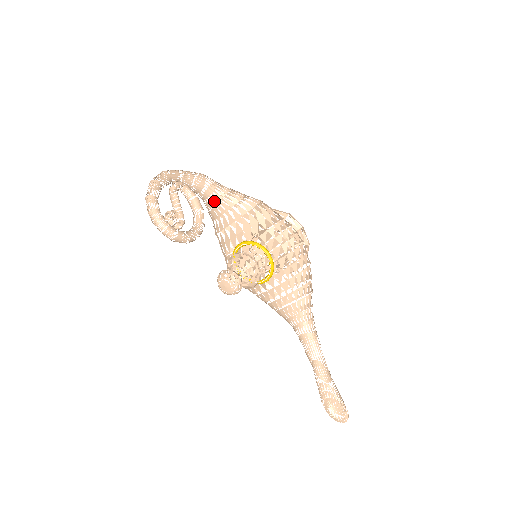
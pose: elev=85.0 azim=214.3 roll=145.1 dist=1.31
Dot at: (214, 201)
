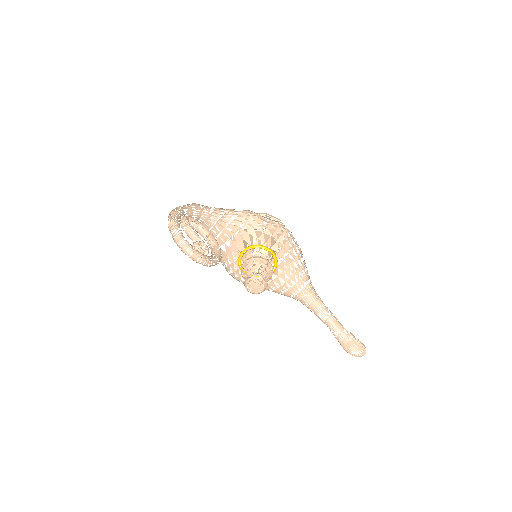
Dot at: (212, 223)
